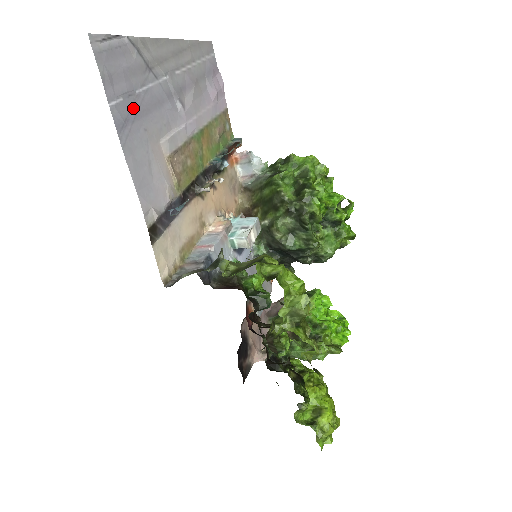
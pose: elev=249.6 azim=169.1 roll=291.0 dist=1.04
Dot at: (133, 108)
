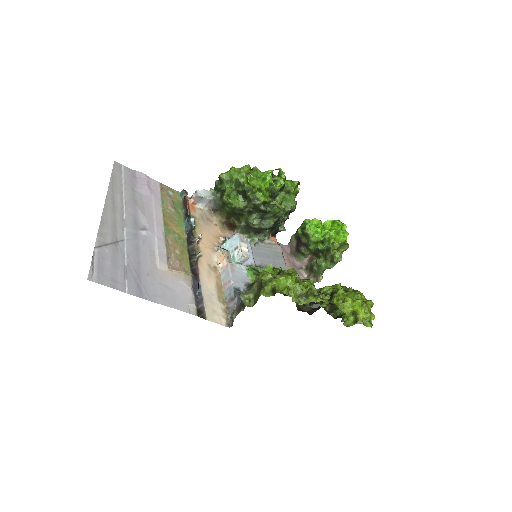
Dot at: (133, 275)
